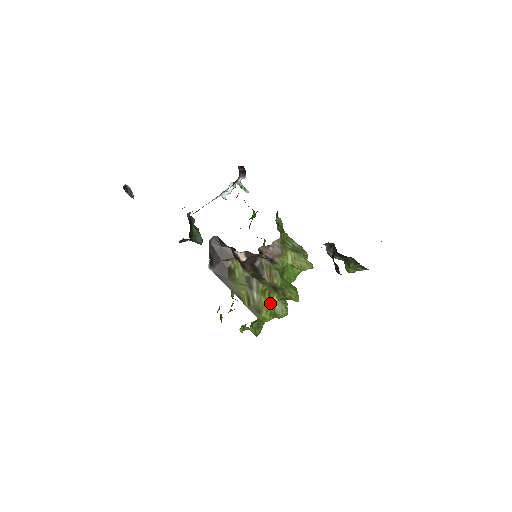
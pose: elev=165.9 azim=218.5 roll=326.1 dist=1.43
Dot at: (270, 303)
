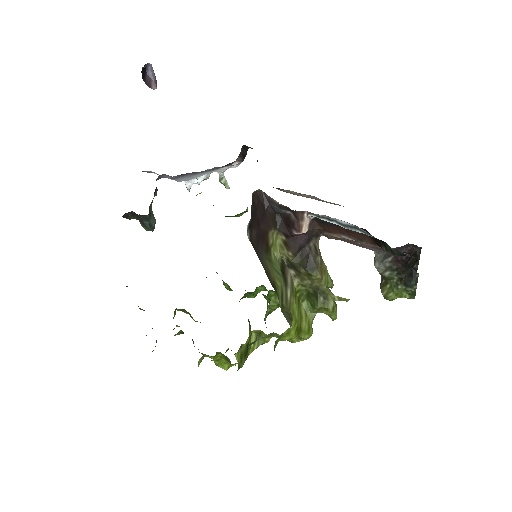
Dot at: (299, 313)
